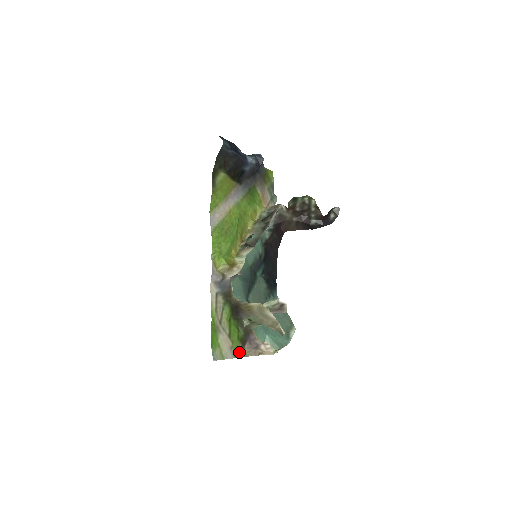
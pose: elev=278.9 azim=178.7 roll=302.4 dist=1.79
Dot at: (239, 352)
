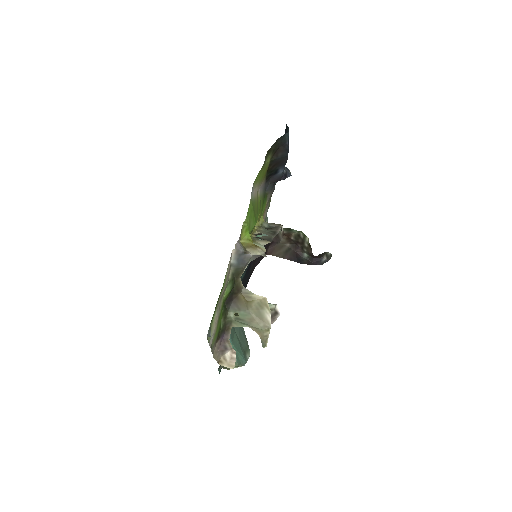
Dot at: (213, 345)
